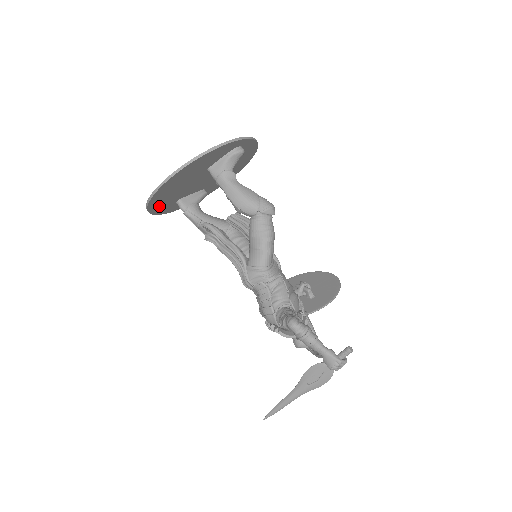
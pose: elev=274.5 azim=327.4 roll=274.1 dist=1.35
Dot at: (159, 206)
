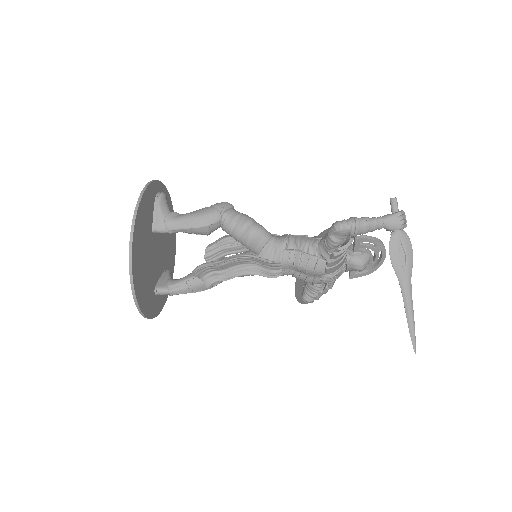
Dot at: (145, 301)
